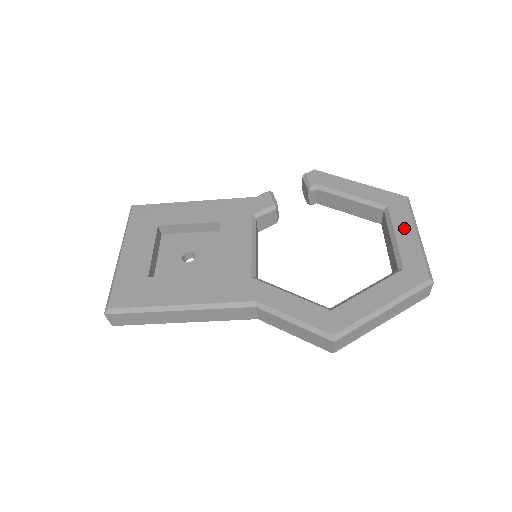
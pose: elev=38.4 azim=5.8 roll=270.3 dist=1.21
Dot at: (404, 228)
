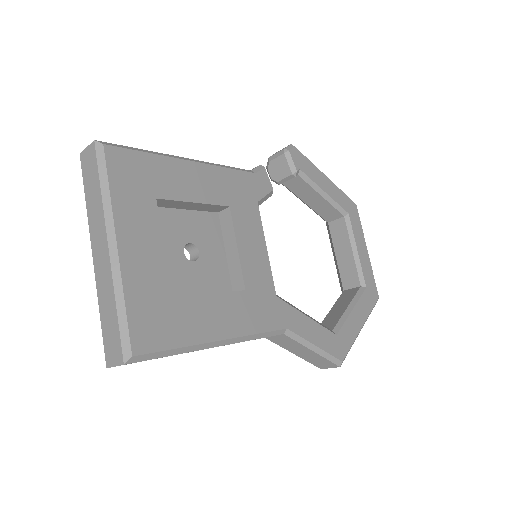
Dot at: (361, 242)
